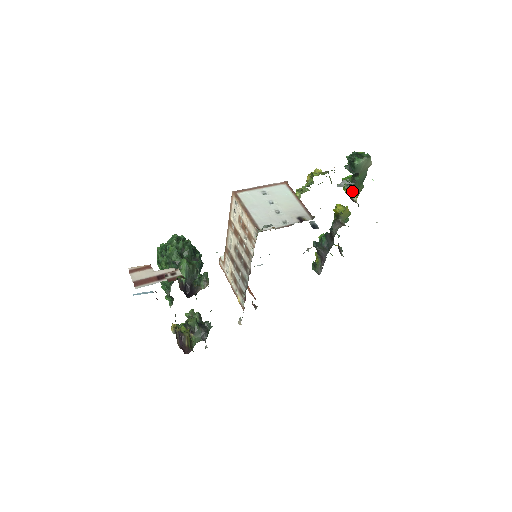
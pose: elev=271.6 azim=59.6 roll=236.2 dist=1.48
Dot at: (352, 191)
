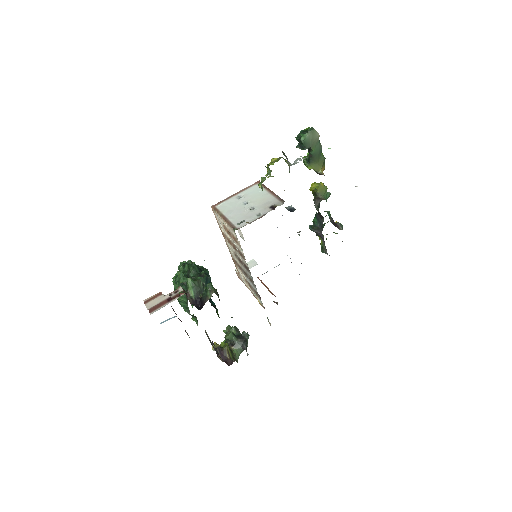
Dot at: (314, 166)
